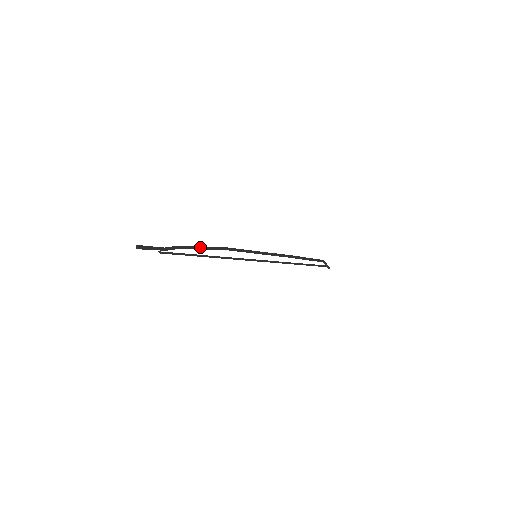
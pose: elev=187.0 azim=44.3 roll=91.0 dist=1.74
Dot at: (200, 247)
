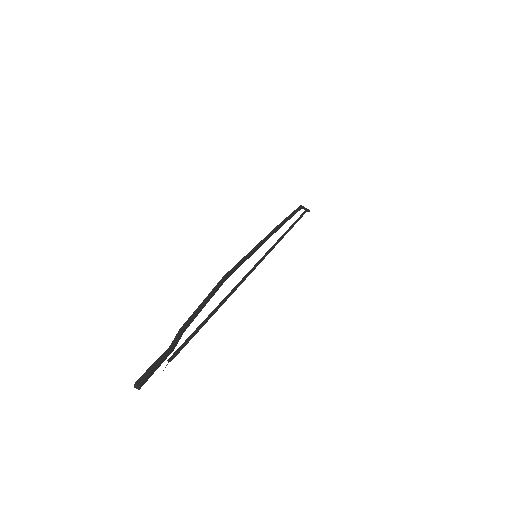
Dot at: (204, 302)
